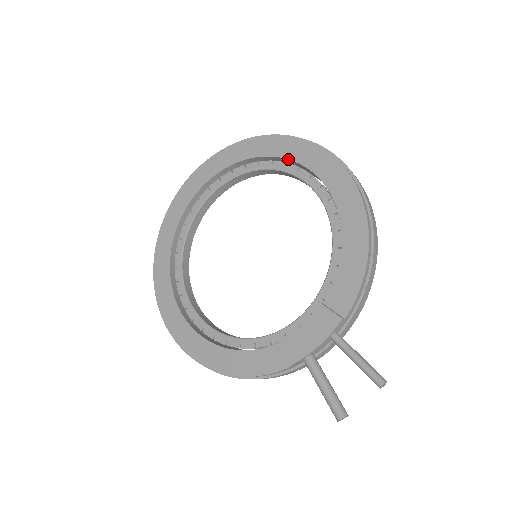
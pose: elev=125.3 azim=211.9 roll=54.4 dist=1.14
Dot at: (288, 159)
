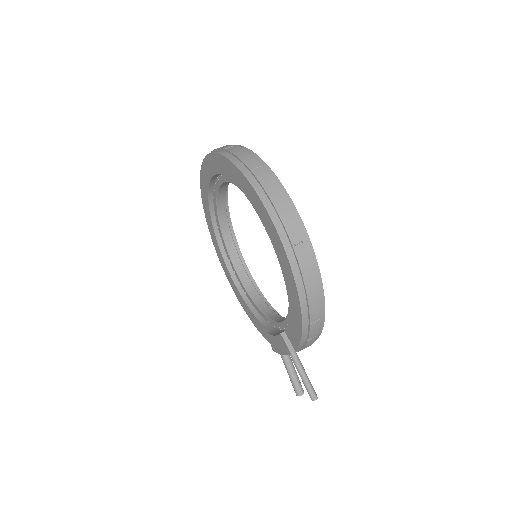
Dot at: occluded
